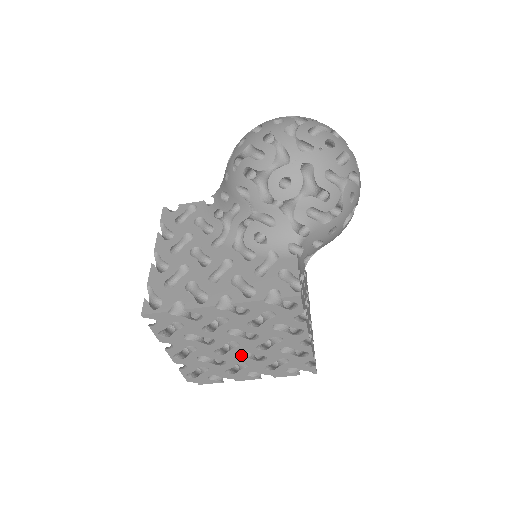
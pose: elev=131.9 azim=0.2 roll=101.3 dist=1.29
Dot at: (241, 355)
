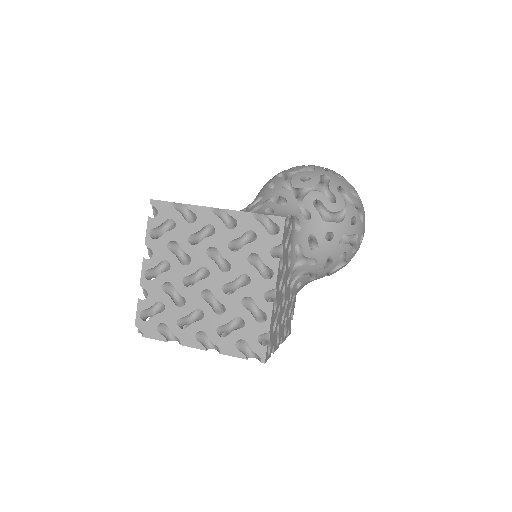
Dot at: (203, 297)
